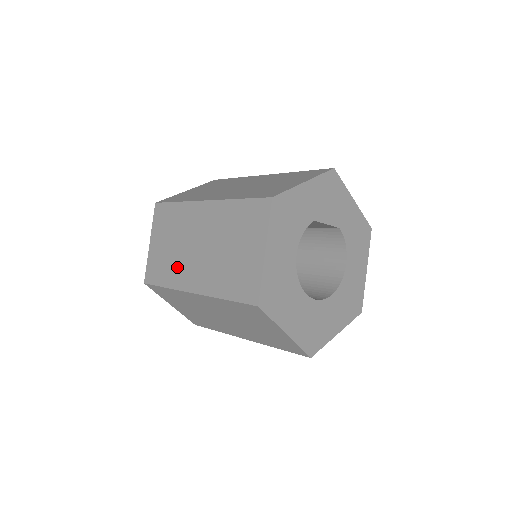
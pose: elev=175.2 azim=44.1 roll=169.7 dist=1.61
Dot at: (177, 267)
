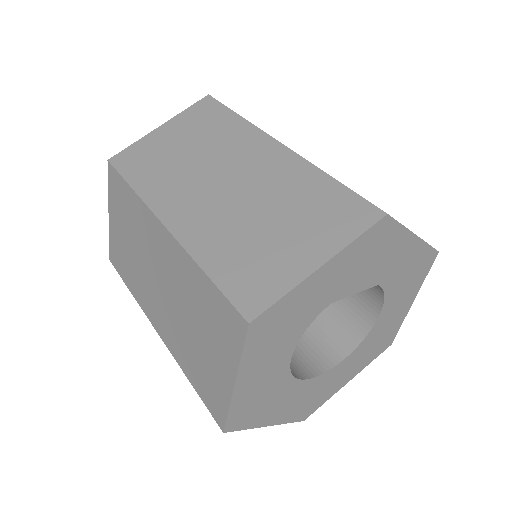
Dot at: (139, 282)
